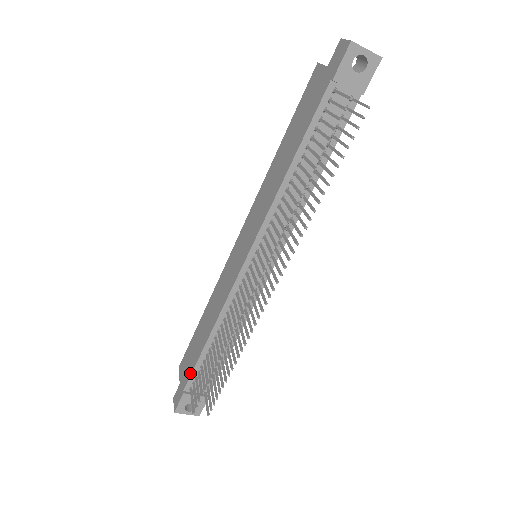
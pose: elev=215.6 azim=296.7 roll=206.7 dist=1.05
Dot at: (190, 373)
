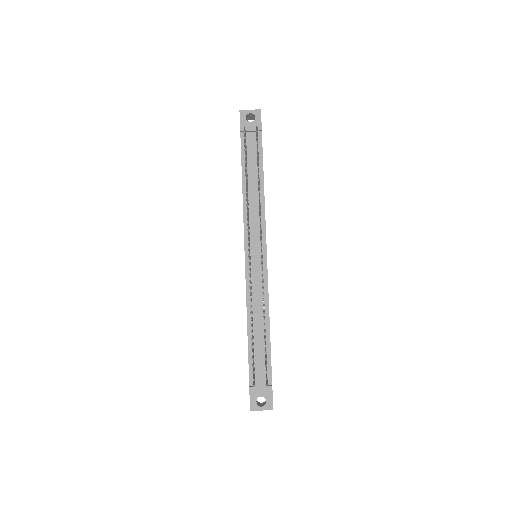
Dot at: occluded
